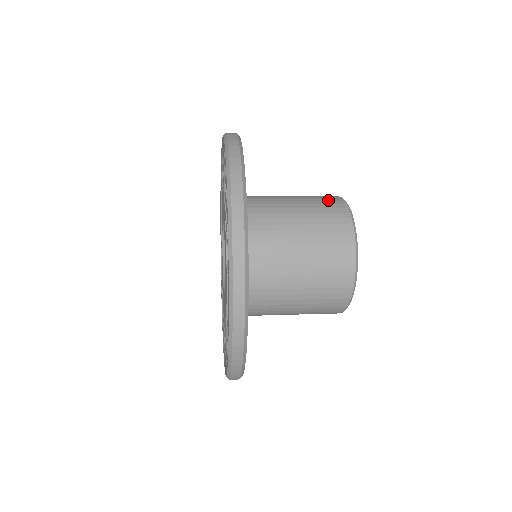
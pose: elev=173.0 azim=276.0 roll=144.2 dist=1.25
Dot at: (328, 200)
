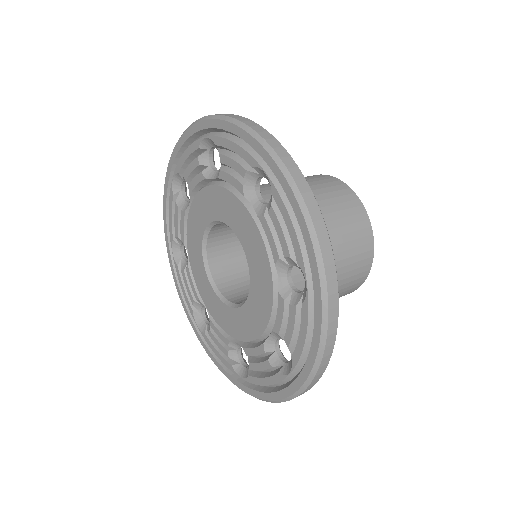
Dot at: occluded
